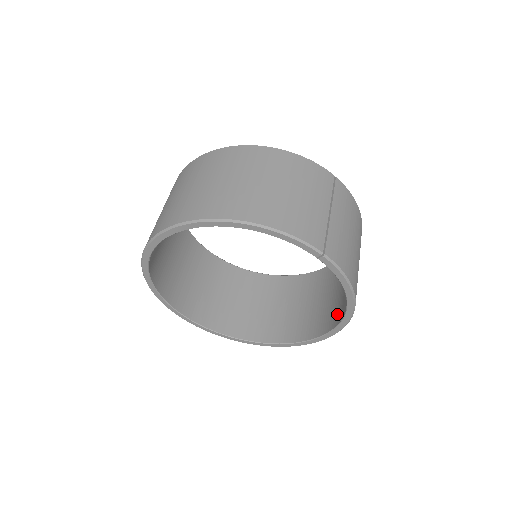
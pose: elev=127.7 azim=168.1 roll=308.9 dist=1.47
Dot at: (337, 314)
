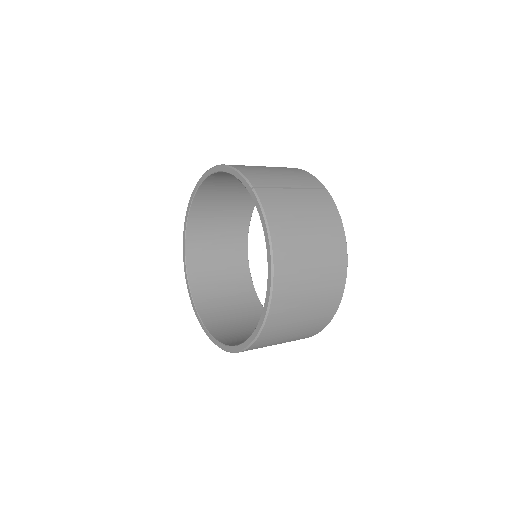
Dot at: occluded
